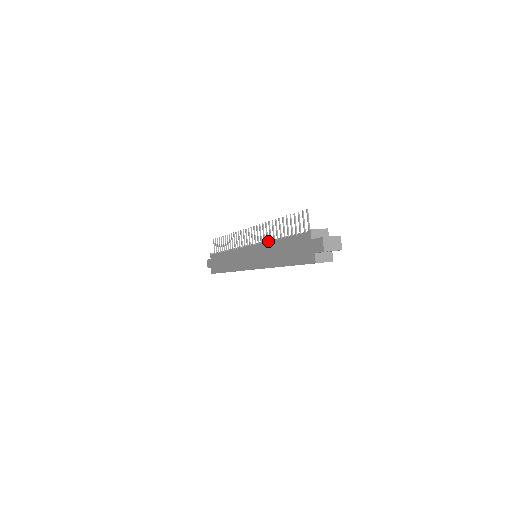
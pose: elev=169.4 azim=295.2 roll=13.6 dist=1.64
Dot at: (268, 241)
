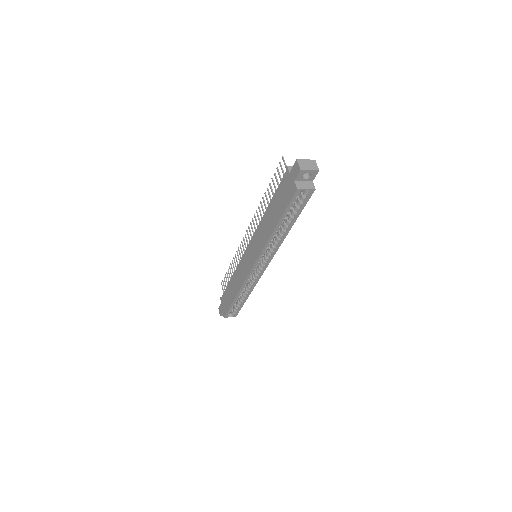
Dot at: occluded
